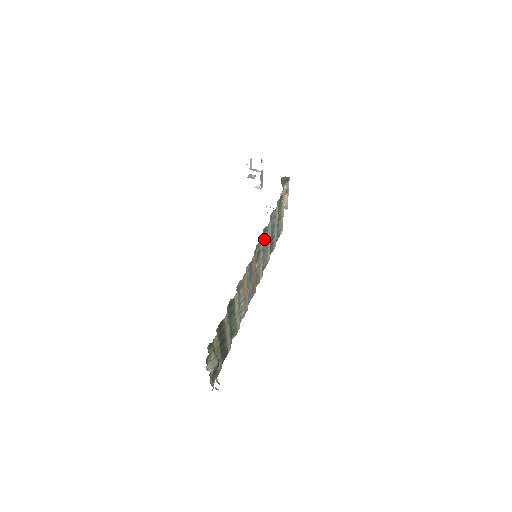
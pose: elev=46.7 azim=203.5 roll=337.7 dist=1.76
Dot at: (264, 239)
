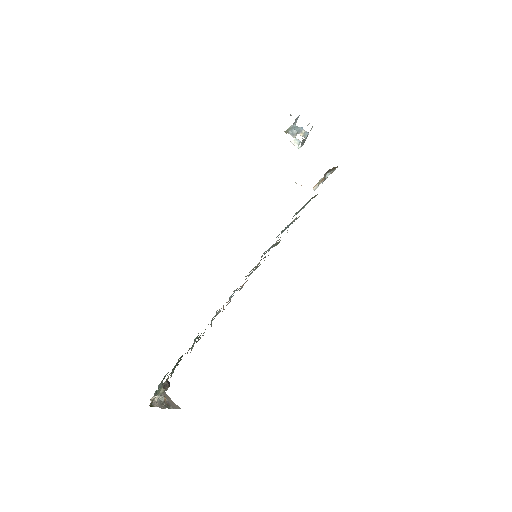
Dot at: occluded
